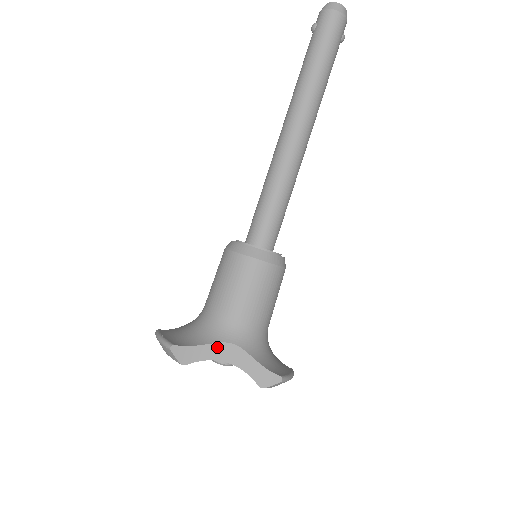
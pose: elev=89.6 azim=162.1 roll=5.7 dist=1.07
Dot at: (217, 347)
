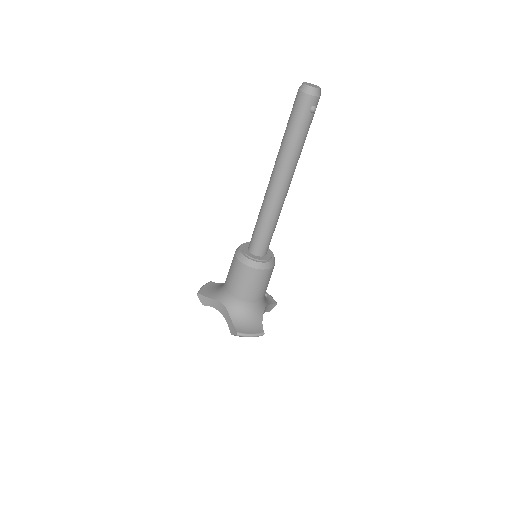
Dot at: (217, 302)
